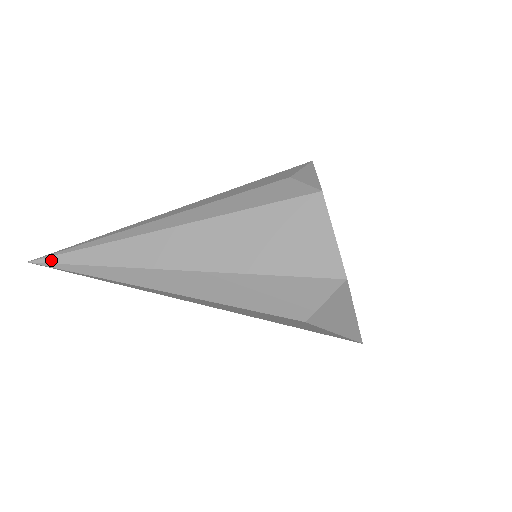
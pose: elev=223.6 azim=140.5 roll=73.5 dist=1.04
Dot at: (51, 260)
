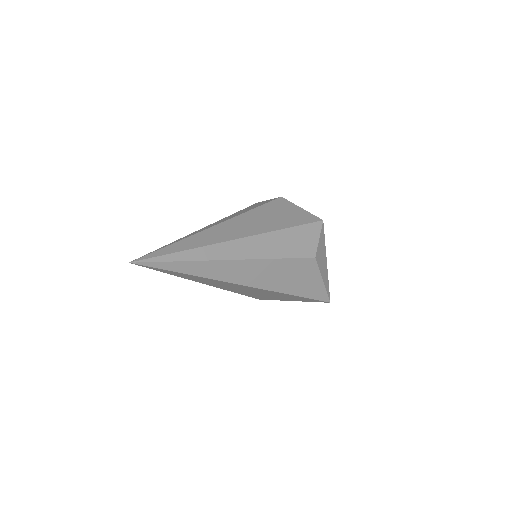
Dot at: (149, 256)
